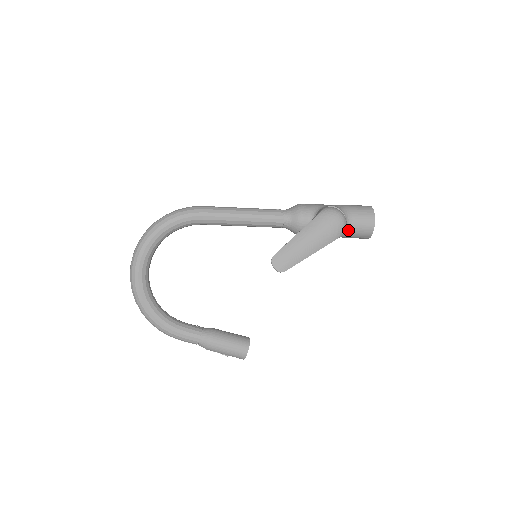
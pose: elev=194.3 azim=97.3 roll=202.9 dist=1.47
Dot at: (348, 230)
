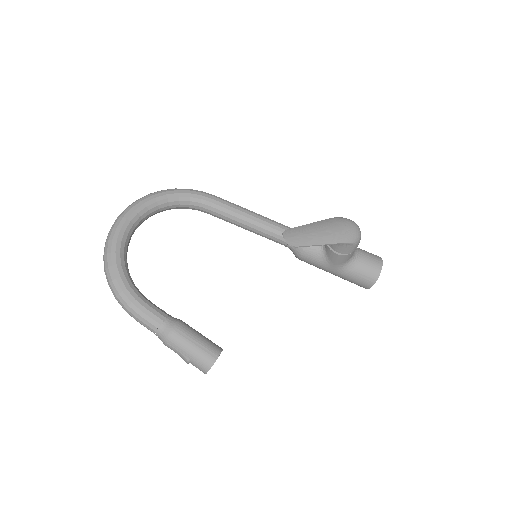
Dot at: (355, 263)
